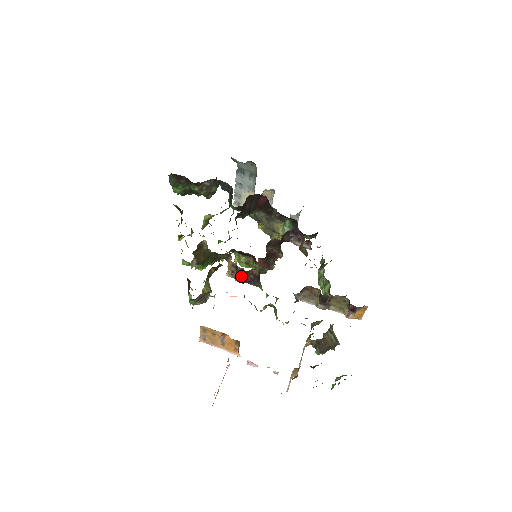
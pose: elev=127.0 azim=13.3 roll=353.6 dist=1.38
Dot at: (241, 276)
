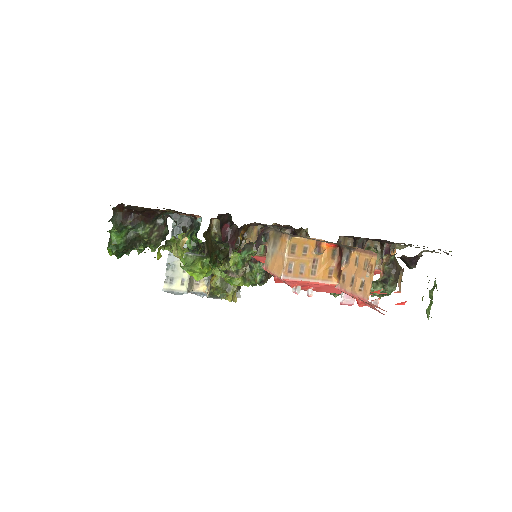
Dot at: occluded
